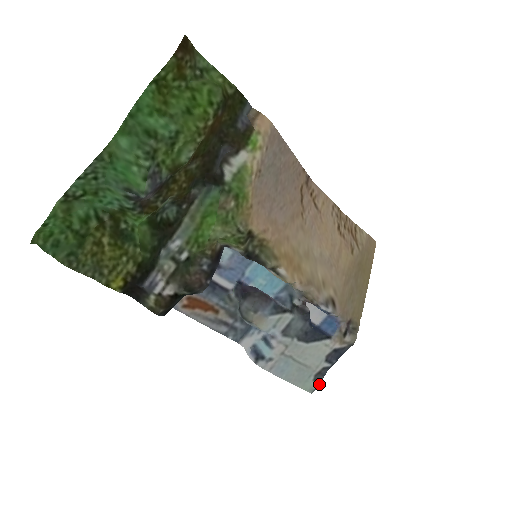
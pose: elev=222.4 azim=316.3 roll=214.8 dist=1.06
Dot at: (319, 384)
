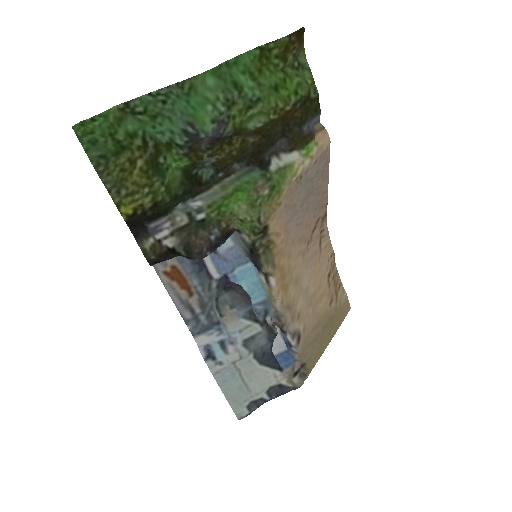
Dot at: (250, 413)
